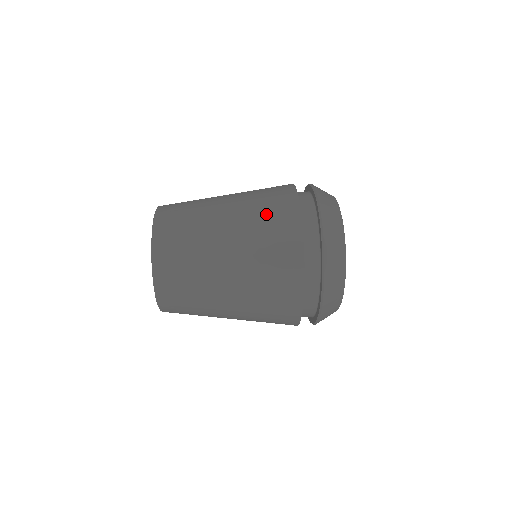
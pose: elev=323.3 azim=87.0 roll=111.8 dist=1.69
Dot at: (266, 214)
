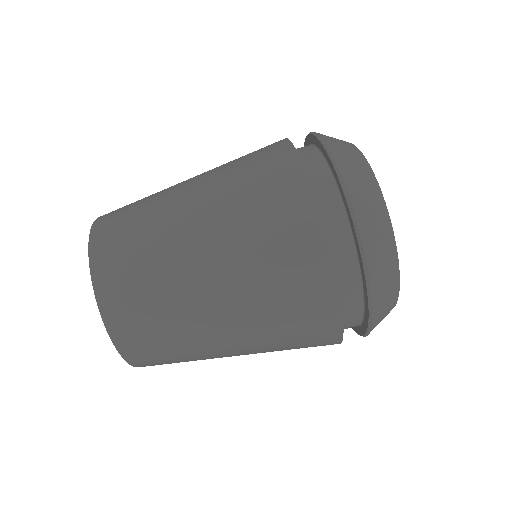
Dot at: (263, 224)
